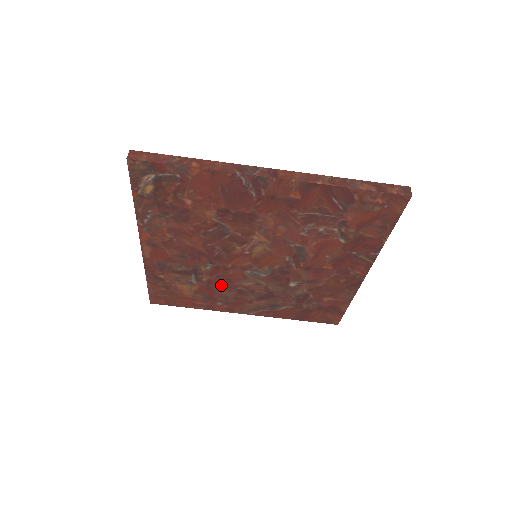
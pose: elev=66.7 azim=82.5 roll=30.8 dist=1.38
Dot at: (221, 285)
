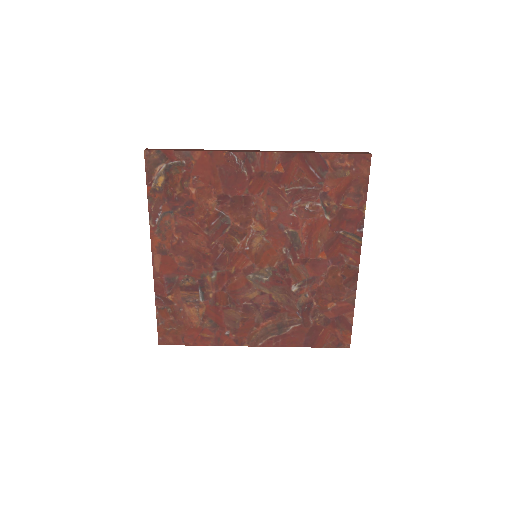
Dot at: (227, 302)
